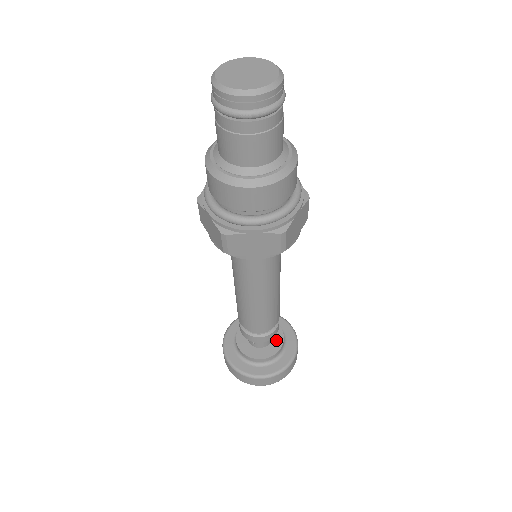
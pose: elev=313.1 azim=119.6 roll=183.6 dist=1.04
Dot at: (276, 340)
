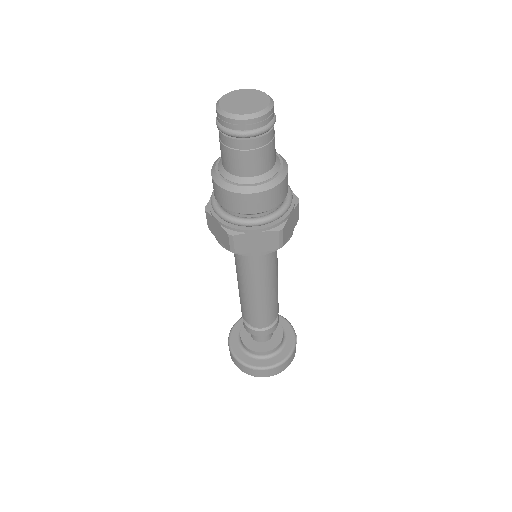
Dot at: (267, 345)
